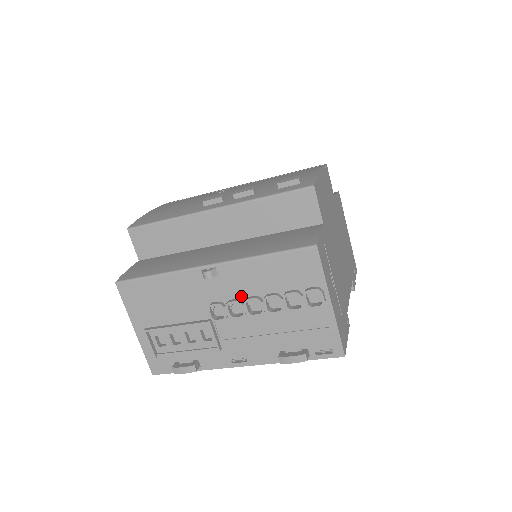
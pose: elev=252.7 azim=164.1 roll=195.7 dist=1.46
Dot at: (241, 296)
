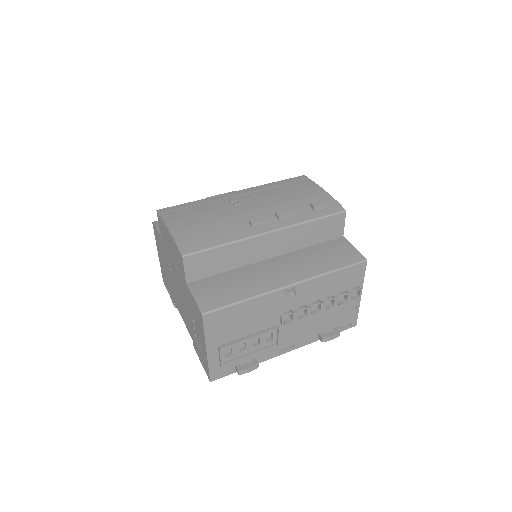
Dot at: (307, 303)
